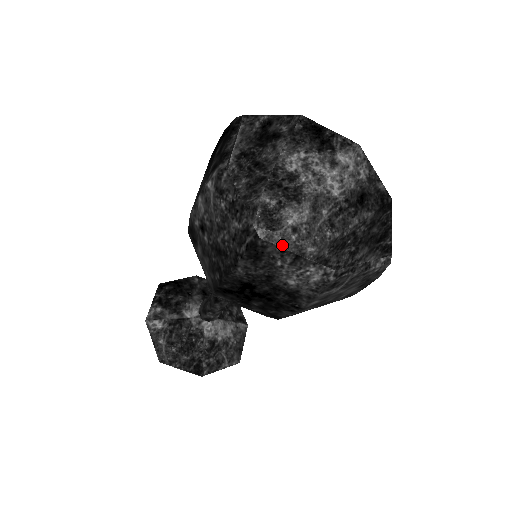
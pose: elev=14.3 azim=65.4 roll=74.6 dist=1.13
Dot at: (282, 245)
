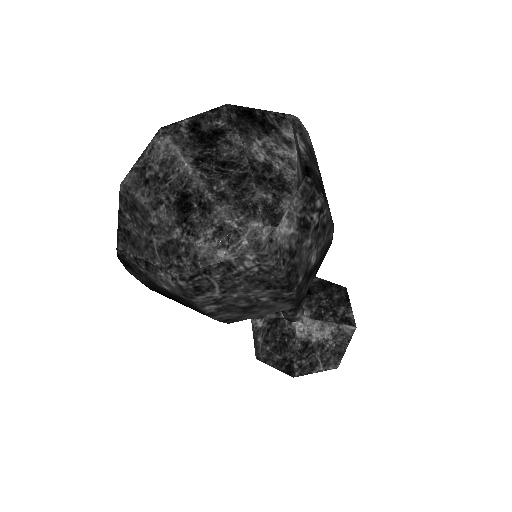
Dot at: occluded
